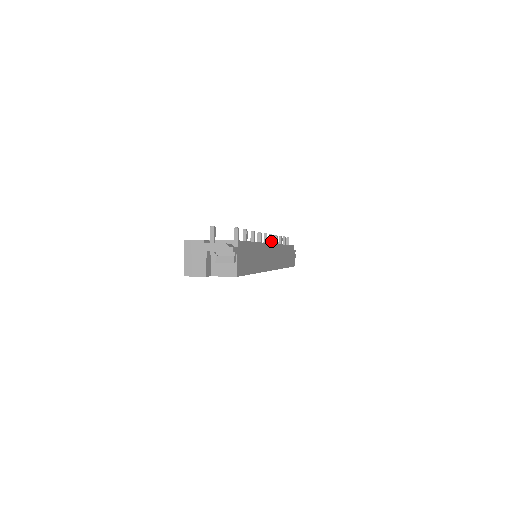
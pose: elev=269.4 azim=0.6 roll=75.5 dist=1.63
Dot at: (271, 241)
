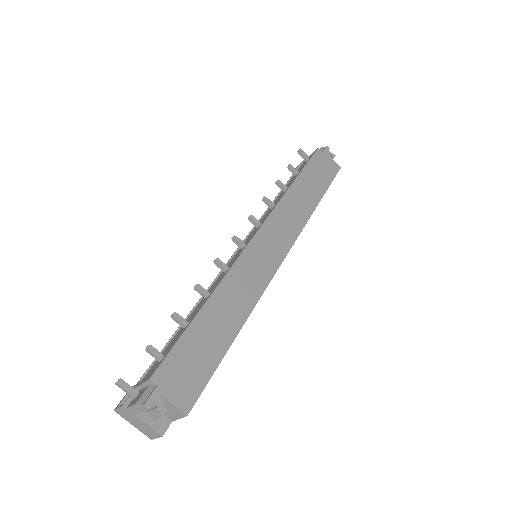
Dot at: (256, 224)
